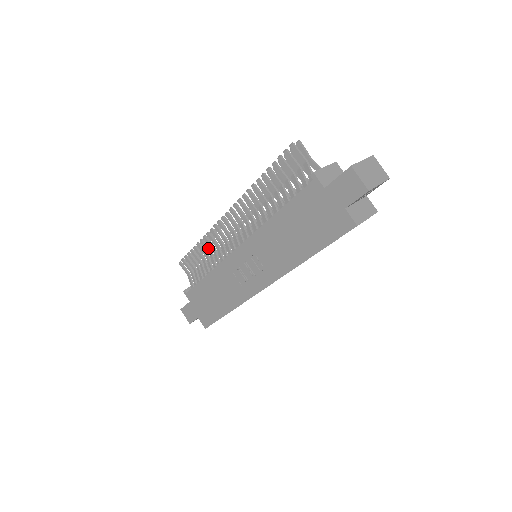
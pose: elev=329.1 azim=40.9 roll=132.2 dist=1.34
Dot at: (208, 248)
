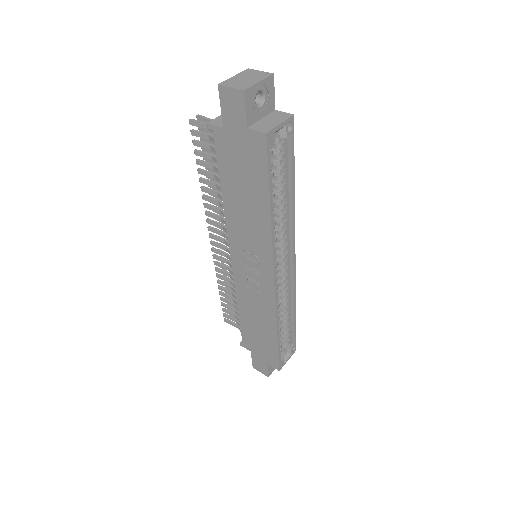
Dot at: (227, 284)
